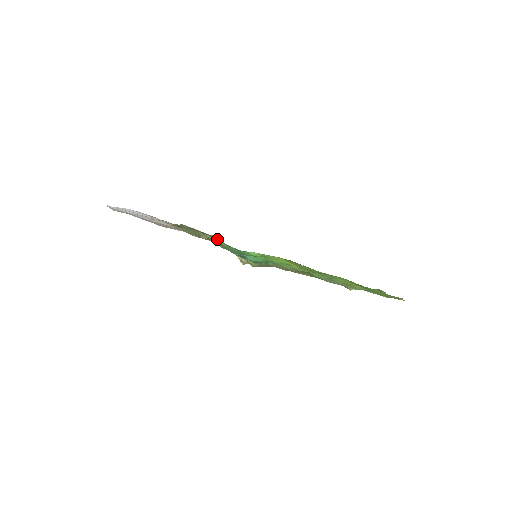
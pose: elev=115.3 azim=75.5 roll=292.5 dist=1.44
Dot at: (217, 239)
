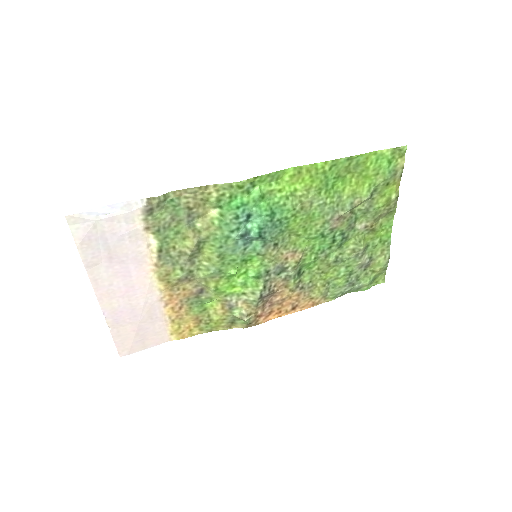
Dot at: (212, 192)
